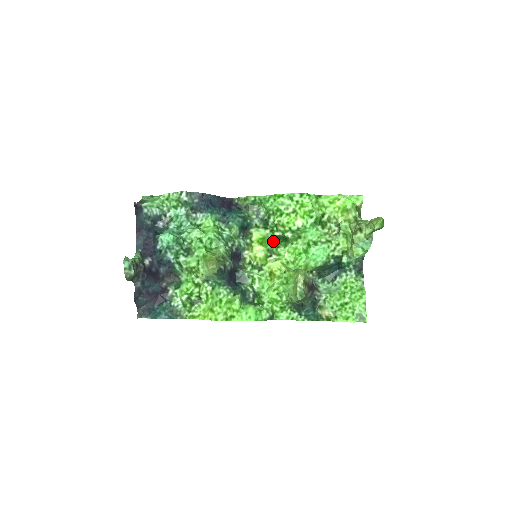
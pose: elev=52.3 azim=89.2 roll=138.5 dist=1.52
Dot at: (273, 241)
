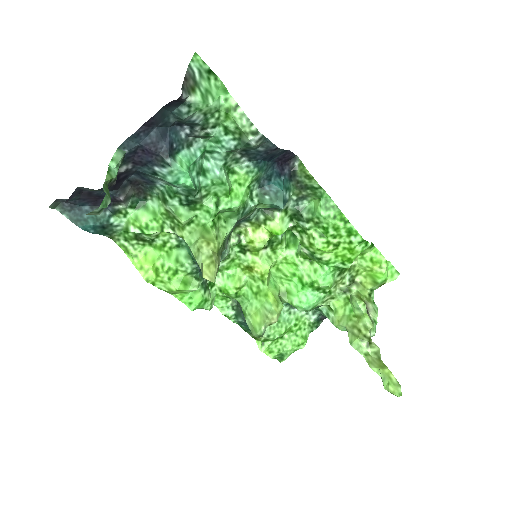
Dot at: occluded
